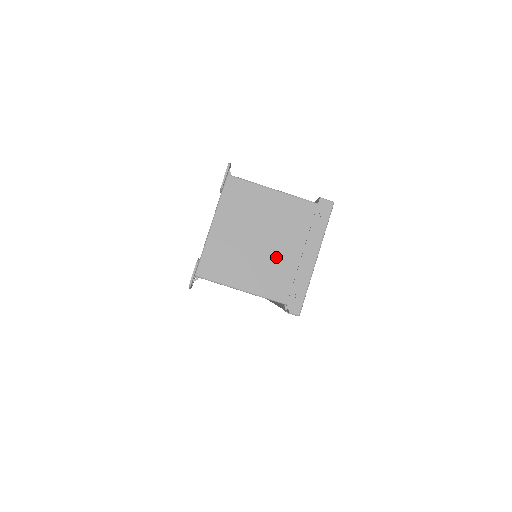
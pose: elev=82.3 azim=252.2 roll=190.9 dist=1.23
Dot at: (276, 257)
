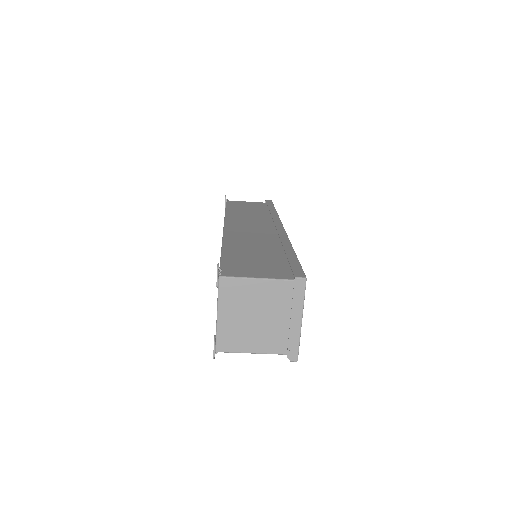
Dot at: (271, 326)
